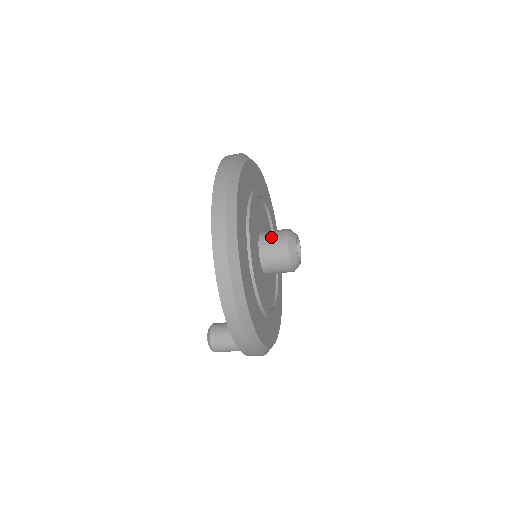
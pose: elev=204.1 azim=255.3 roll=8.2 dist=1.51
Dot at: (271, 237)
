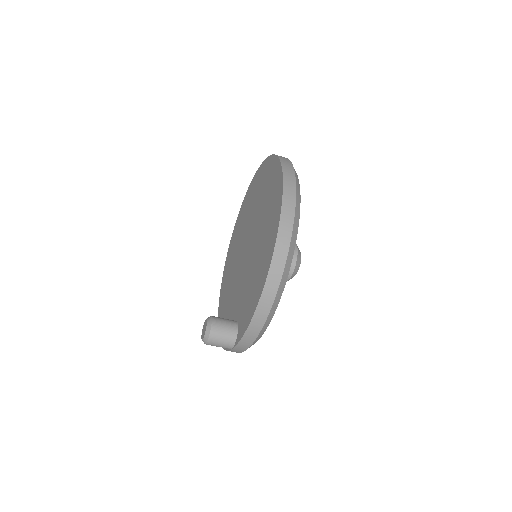
Dot at: occluded
